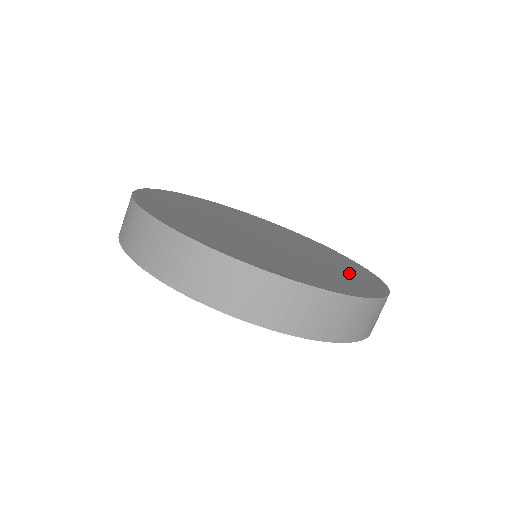
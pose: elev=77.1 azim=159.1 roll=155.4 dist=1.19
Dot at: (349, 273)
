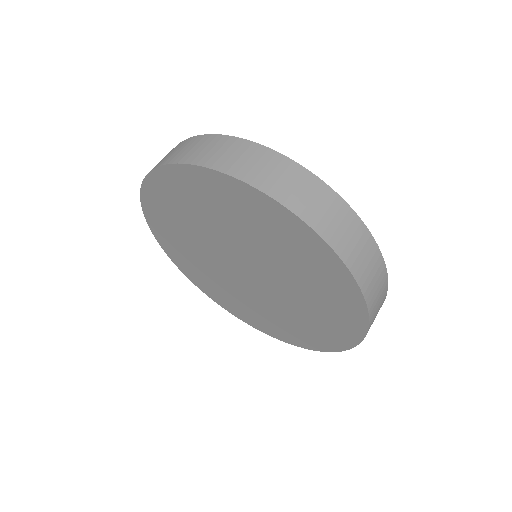
Dot at: occluded
